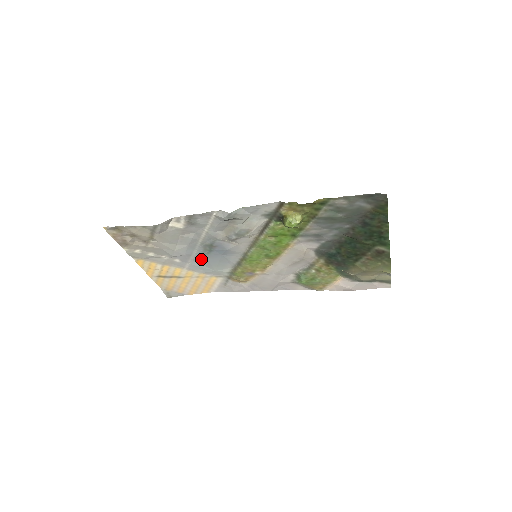
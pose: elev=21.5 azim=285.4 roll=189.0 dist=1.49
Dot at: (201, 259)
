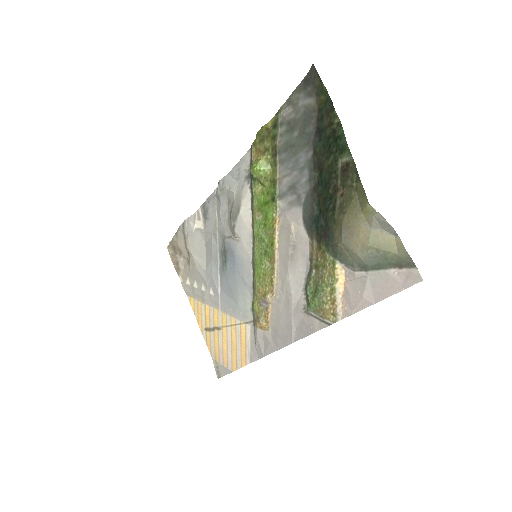
Dot at: (225, 284)
